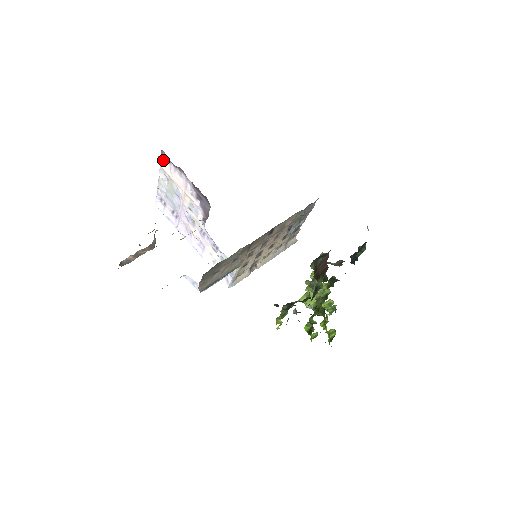
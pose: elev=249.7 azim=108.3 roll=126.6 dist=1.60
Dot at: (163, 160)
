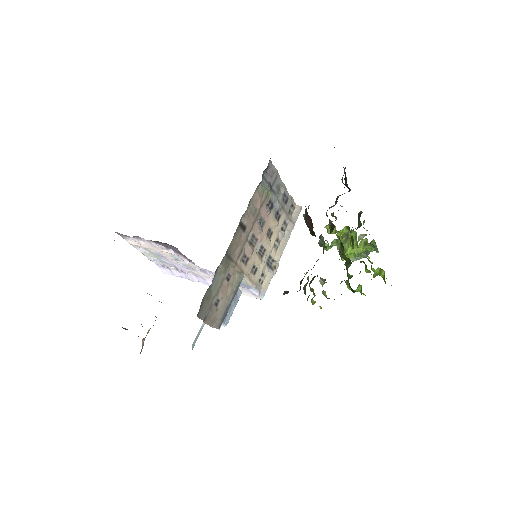
Dot at: (125, 239)
